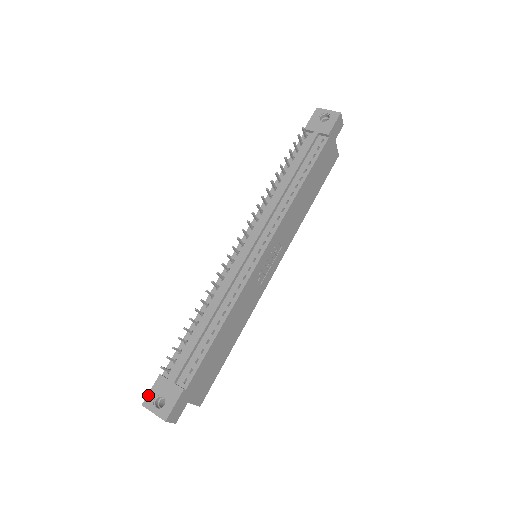
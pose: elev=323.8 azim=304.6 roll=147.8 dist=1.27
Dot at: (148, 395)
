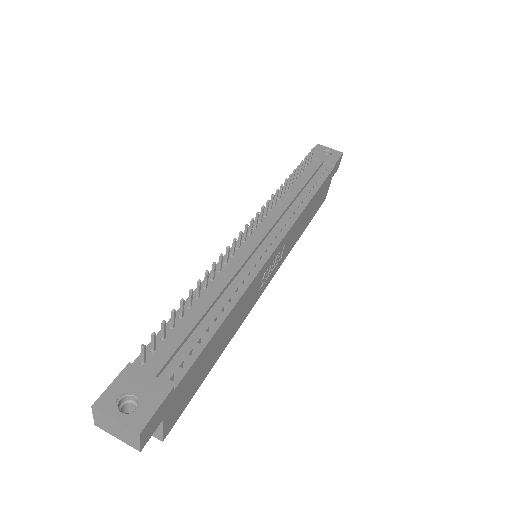
Dot at: (106, 391)
